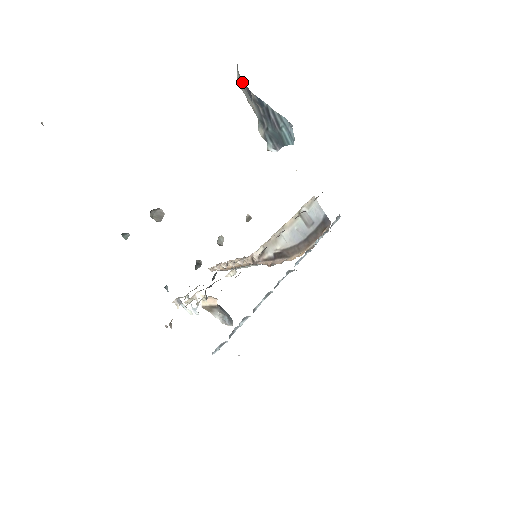
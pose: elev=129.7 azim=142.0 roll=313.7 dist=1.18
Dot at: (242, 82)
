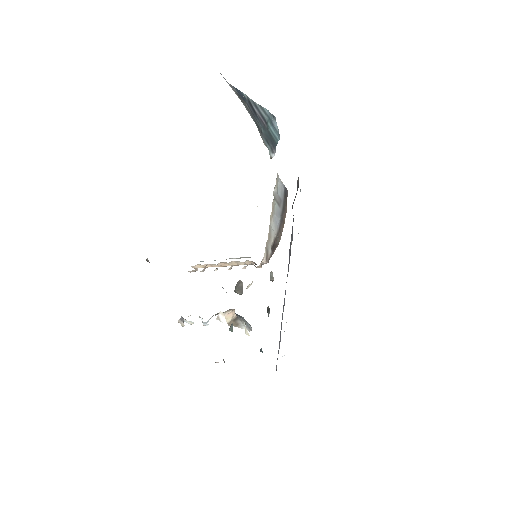
Dot at: occluded
